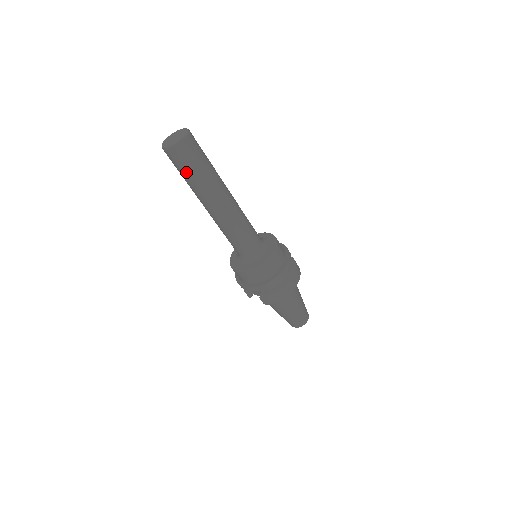
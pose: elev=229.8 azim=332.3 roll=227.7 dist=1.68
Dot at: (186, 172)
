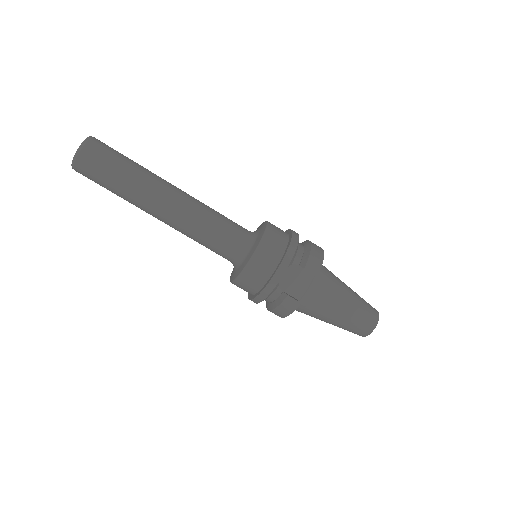
Dot at: (116, 164)
